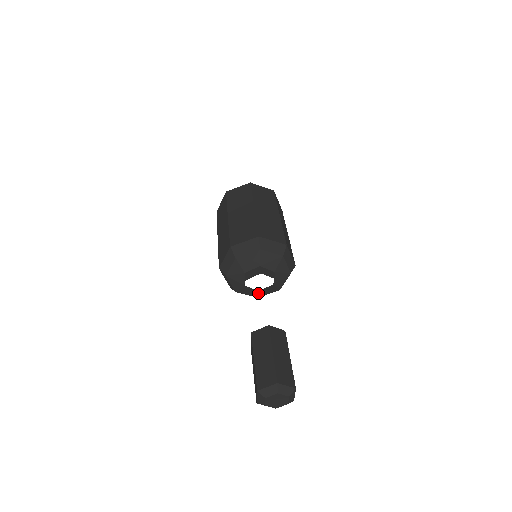
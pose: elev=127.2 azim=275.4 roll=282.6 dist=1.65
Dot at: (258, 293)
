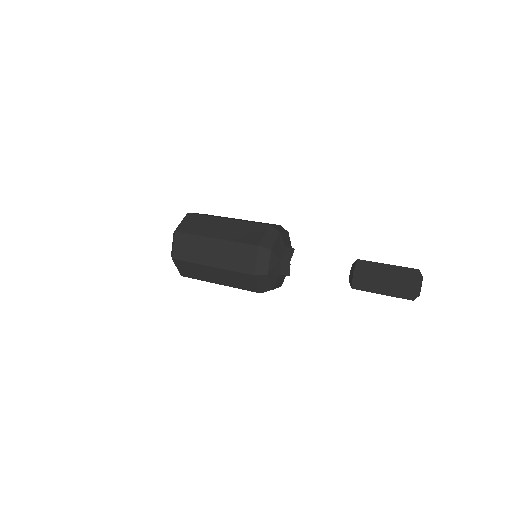
Dot at: occluded
